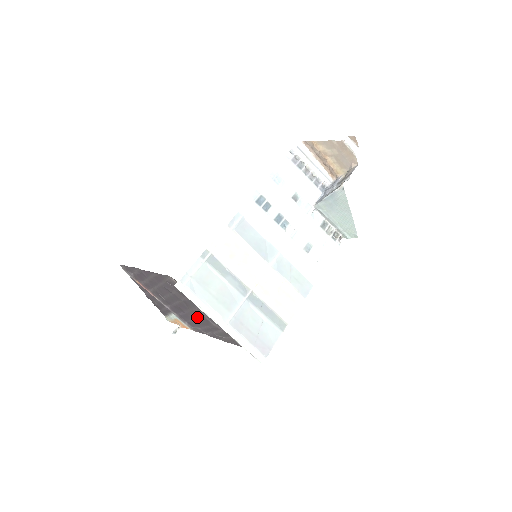
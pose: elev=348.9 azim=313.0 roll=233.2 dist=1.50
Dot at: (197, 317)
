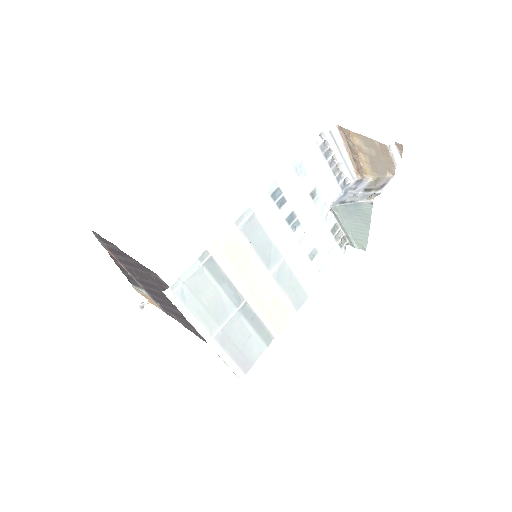
Dot at: (175, 310)
